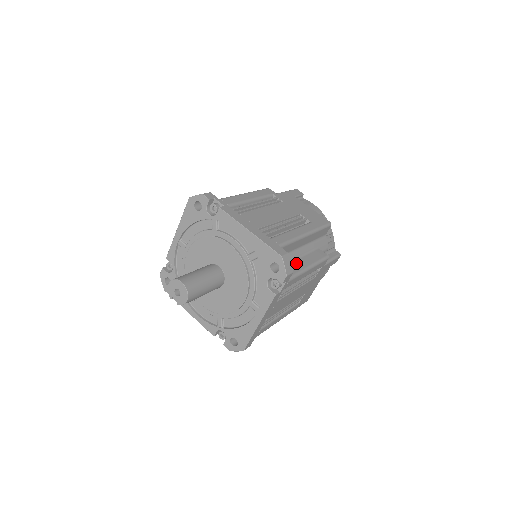
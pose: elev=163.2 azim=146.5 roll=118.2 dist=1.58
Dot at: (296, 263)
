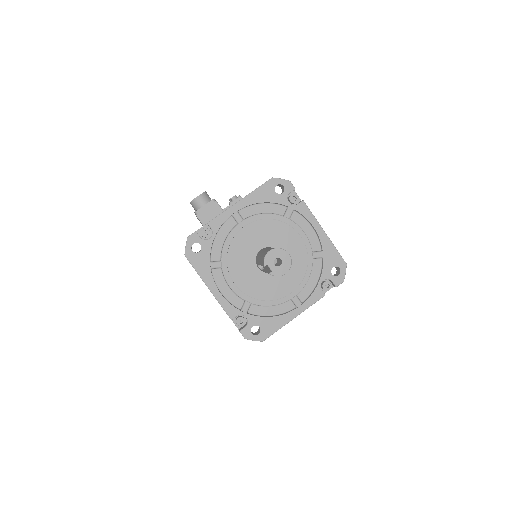
Dot at: occluded
